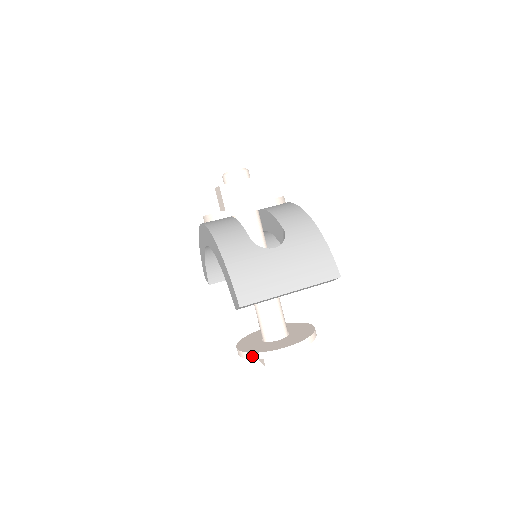
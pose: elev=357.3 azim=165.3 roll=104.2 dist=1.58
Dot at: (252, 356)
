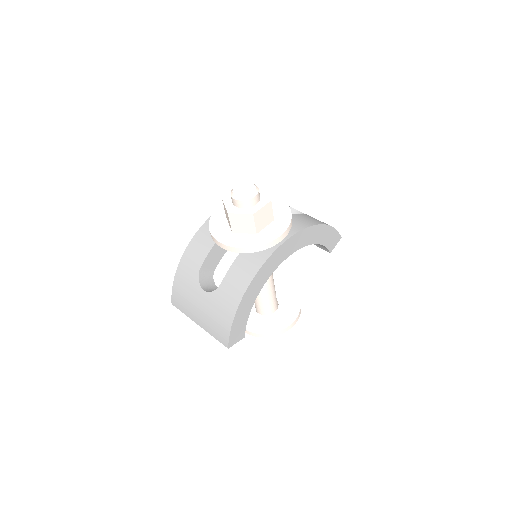
Dot at: occluded
